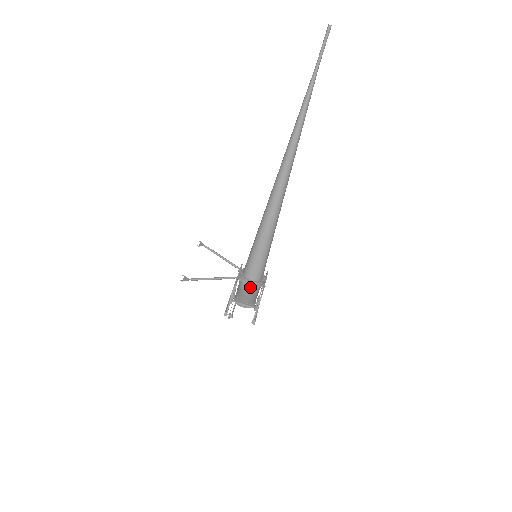
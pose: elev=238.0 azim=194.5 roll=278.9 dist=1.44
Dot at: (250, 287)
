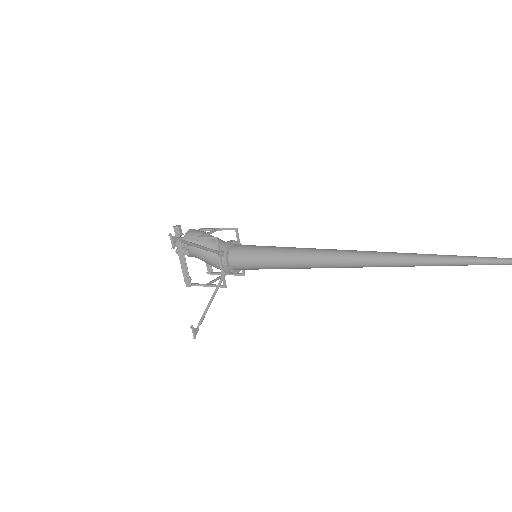
Dot at: occluded
